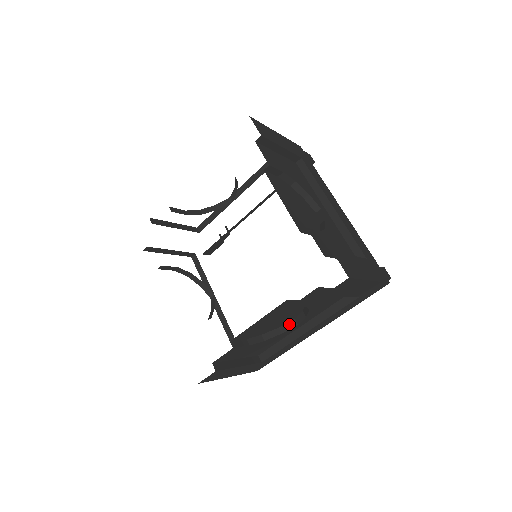
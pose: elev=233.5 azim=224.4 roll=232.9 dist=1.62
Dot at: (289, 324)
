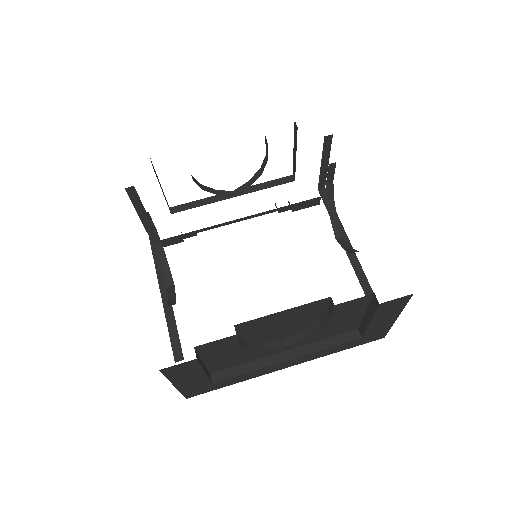
Dot at: (276, 342)
